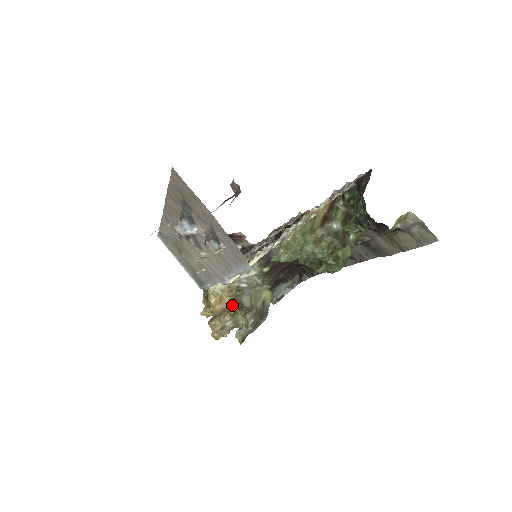
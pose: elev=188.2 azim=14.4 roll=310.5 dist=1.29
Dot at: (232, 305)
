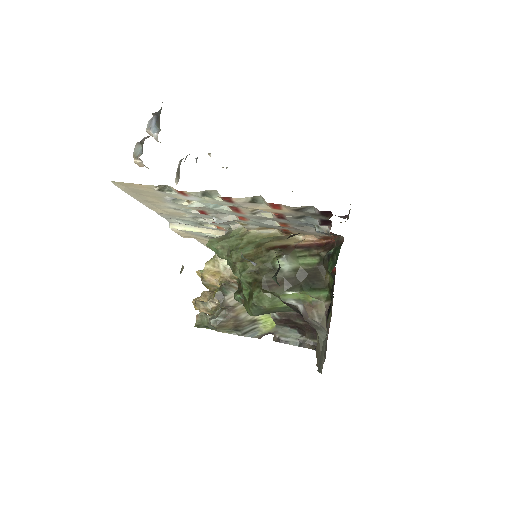
Dot at: occluded
